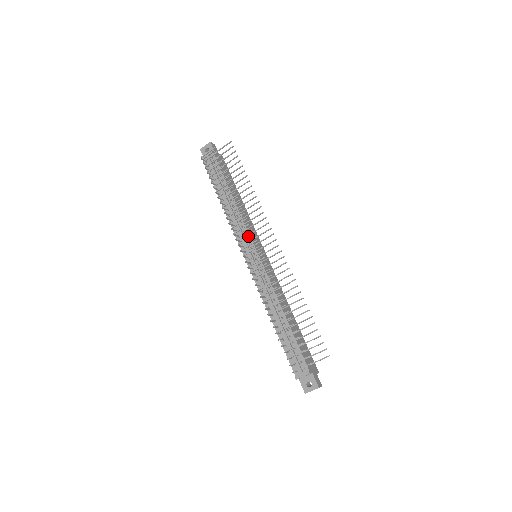
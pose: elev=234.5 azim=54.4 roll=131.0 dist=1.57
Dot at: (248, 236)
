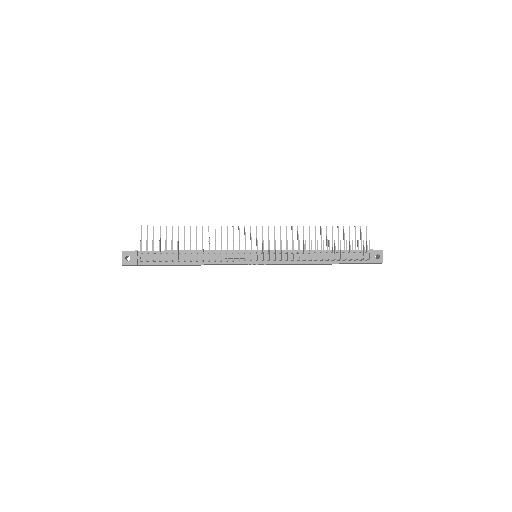
Dot at: (238, 252)
